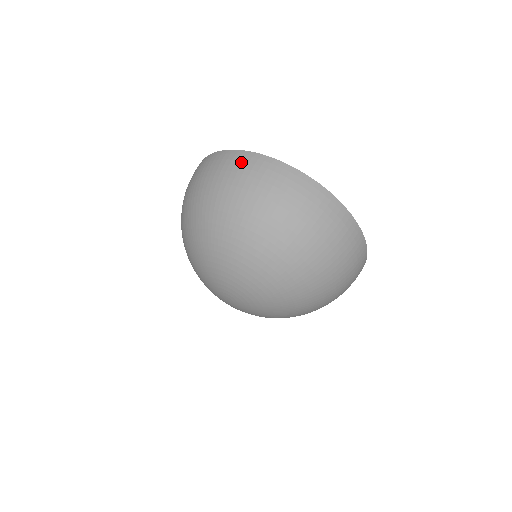
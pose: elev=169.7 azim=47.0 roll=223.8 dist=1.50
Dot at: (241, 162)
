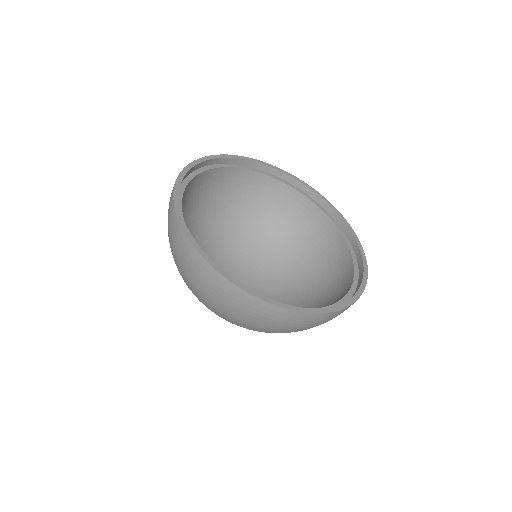
Dot at: (218, 287)
